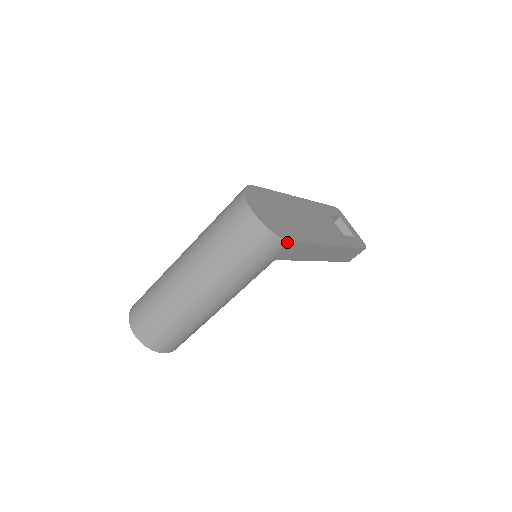
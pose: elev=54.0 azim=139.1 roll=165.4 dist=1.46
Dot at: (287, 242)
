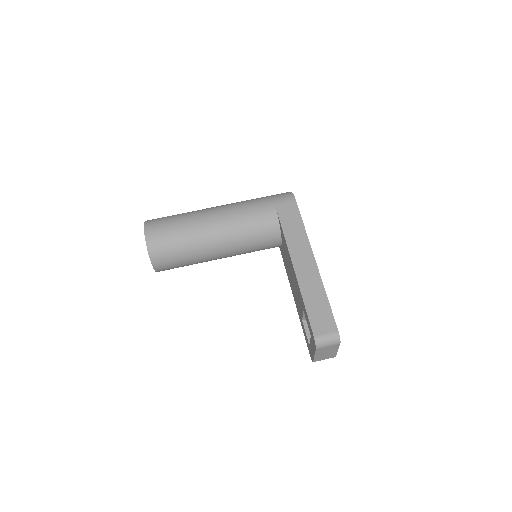
Dot at: (294, 199)
